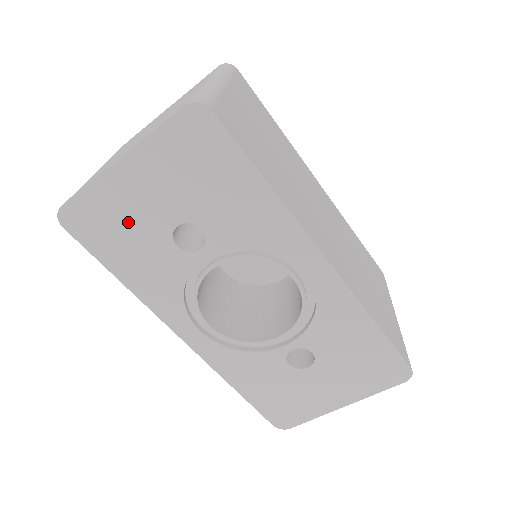
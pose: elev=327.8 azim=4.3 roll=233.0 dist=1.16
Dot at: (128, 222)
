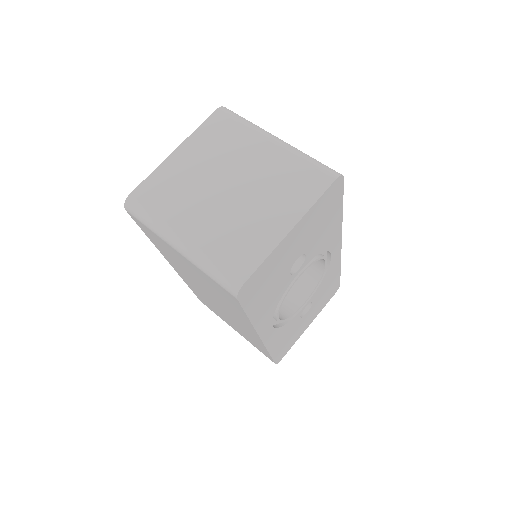
Dot at: (275, 272)
